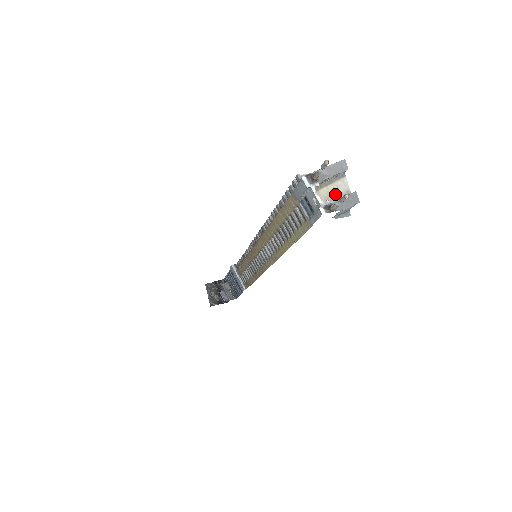
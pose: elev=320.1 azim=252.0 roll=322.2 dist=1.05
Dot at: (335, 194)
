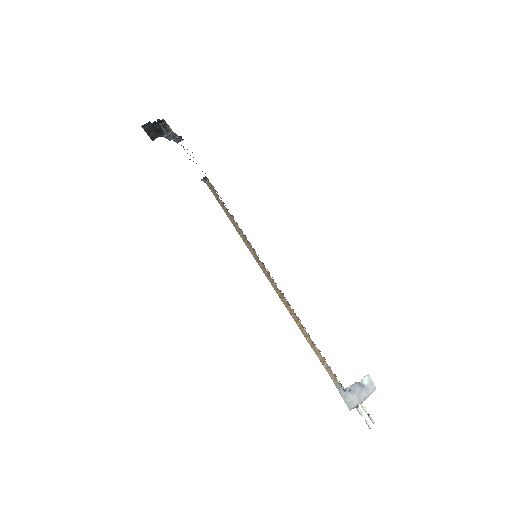
Dot at: occluded
